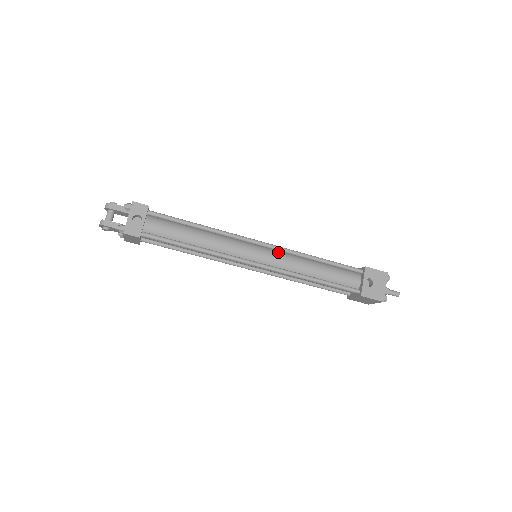
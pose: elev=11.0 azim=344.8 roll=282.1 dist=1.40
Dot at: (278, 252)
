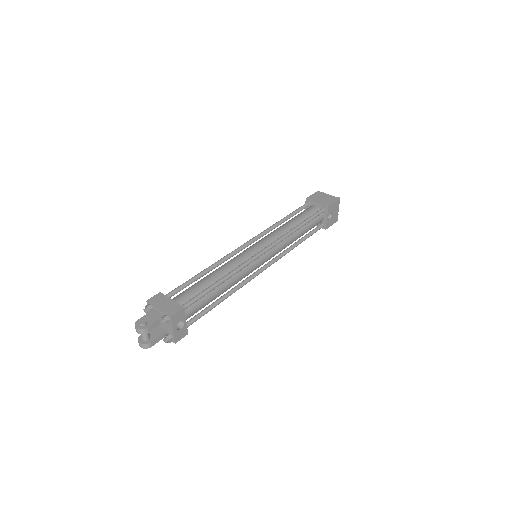
Dot at: occluded
